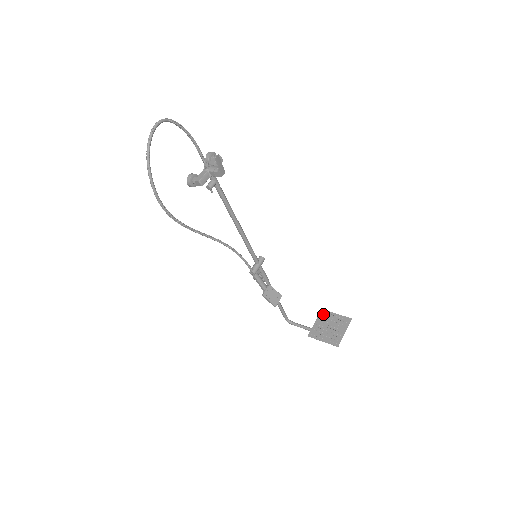
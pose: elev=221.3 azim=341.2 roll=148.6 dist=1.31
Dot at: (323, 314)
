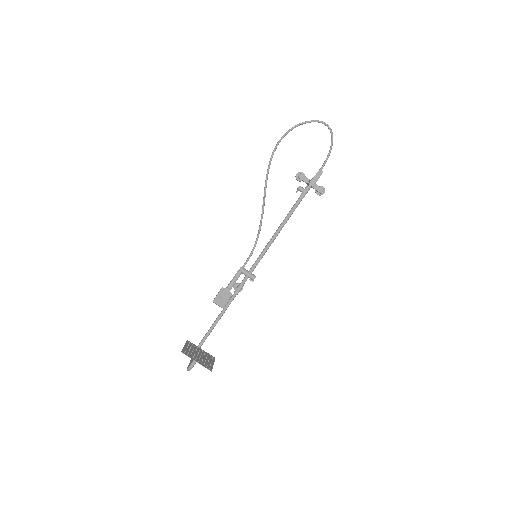
Dot at: (211, 356)
